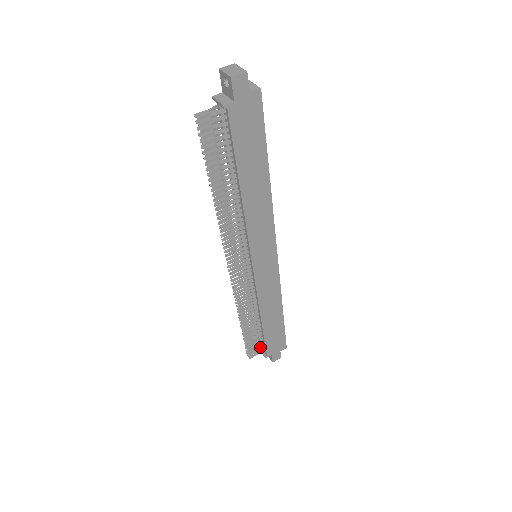
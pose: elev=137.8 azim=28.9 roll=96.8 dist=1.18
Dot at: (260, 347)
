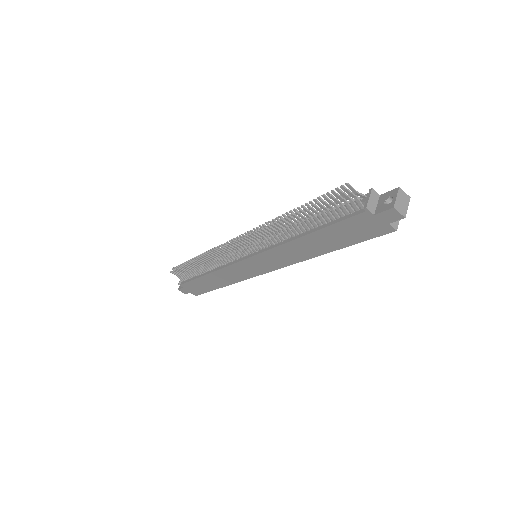
Dot at: (185, 277)
